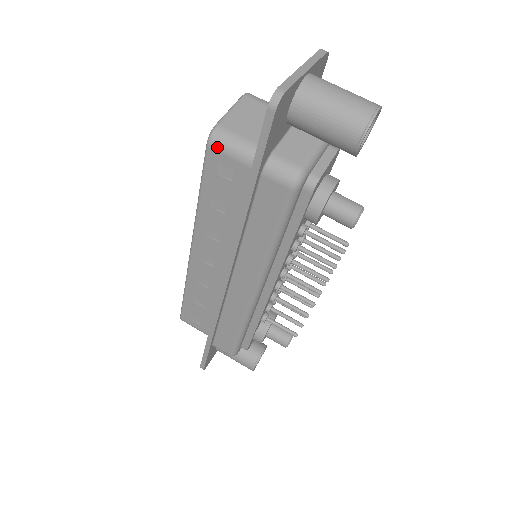
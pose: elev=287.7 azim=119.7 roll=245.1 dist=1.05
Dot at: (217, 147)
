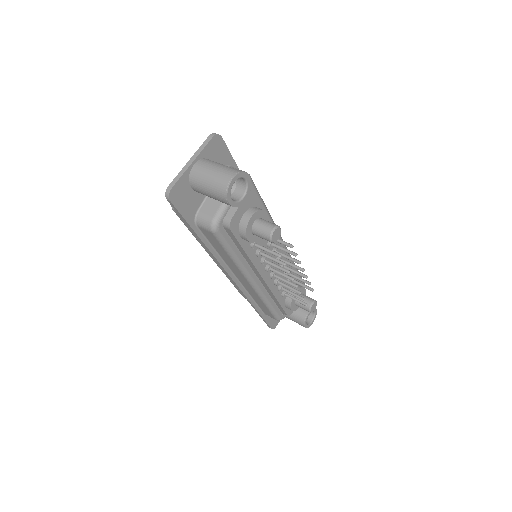
Dot at: occluded
